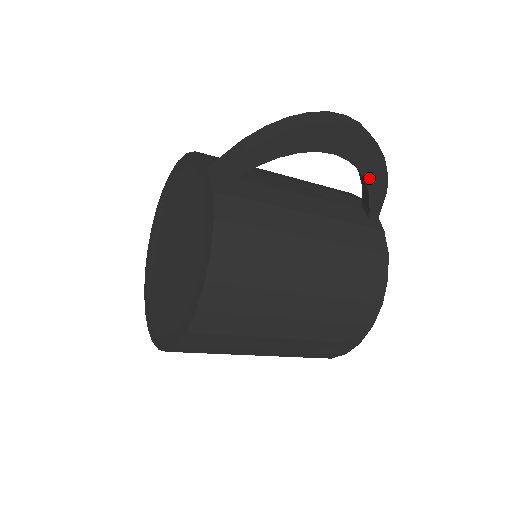
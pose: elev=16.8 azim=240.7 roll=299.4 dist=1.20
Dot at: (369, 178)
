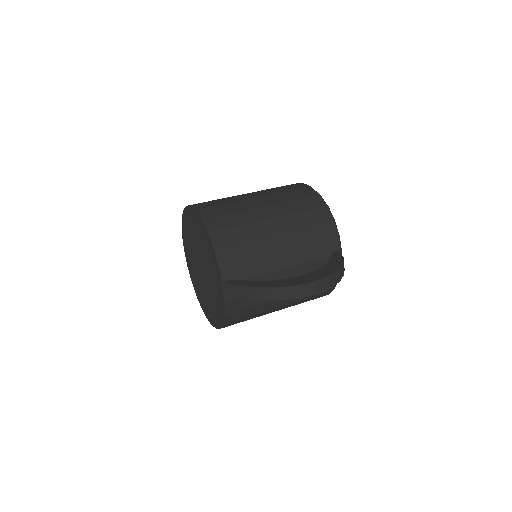
Dot at: occluded
